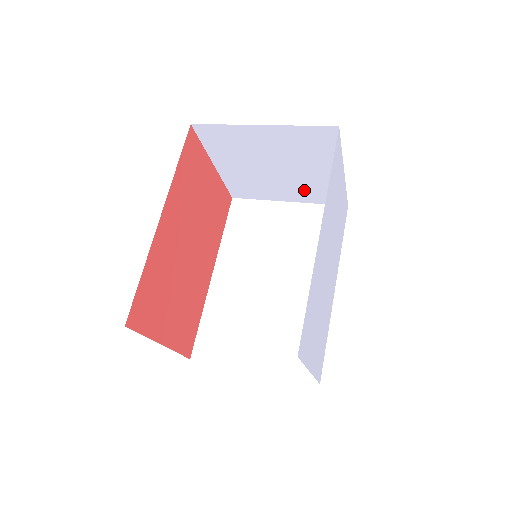
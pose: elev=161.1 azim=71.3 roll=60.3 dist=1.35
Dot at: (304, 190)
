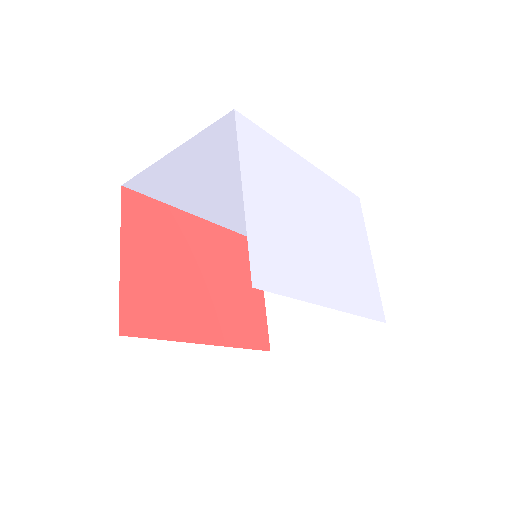
Dot at: occluded
